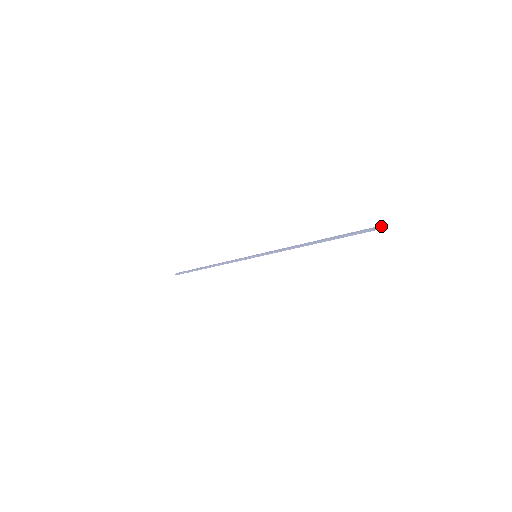
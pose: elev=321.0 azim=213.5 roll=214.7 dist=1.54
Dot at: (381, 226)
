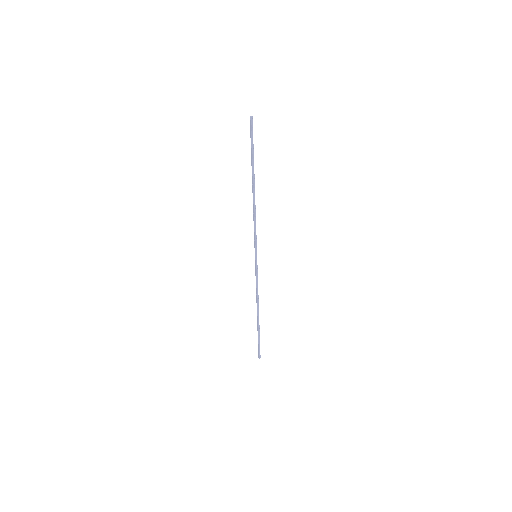
Dot at: (250, 119)
